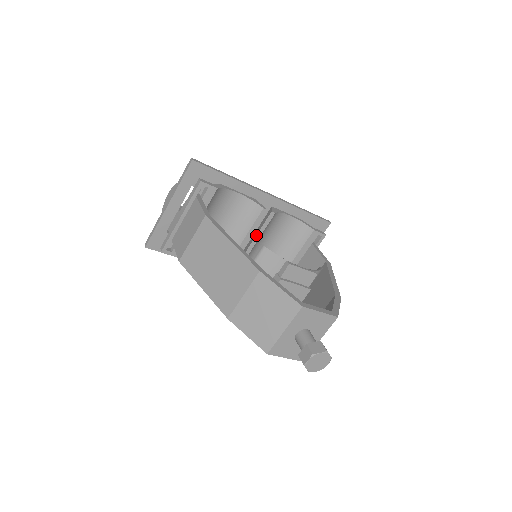
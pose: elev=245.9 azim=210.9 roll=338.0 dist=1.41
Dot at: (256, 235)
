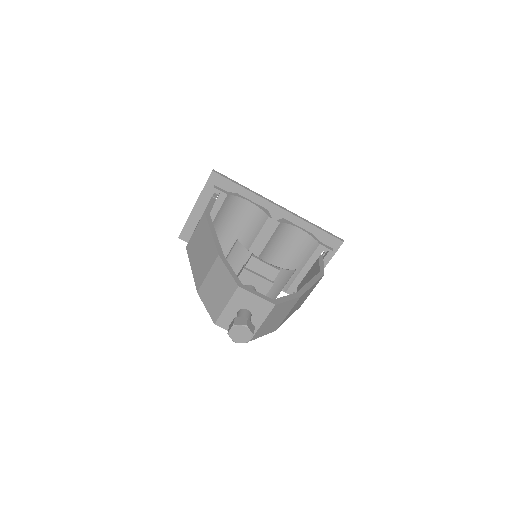
Dot at: (264, 240)
